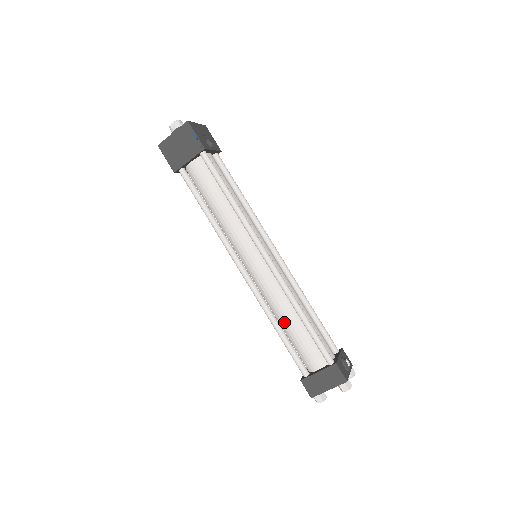
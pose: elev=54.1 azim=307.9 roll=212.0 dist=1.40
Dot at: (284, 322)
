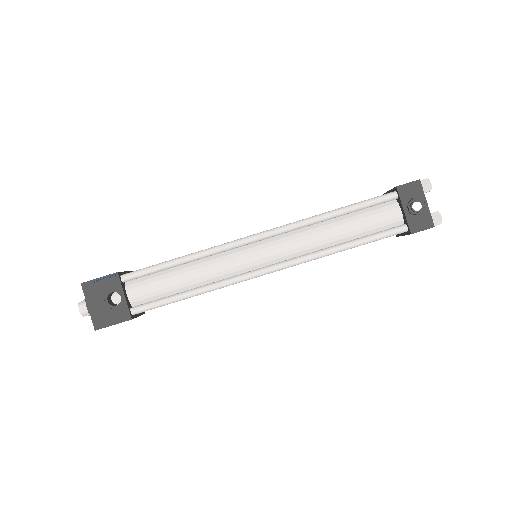
Dot at: occluded
